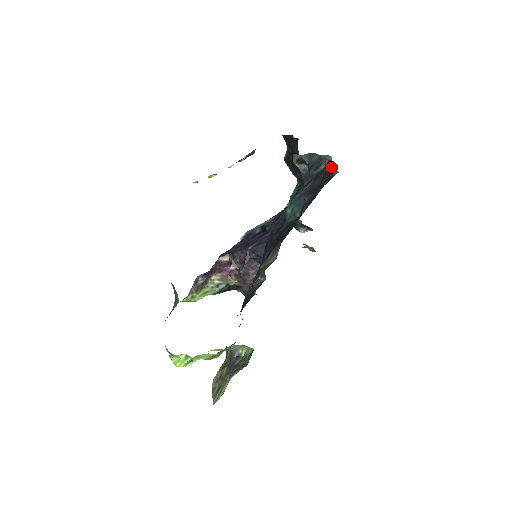
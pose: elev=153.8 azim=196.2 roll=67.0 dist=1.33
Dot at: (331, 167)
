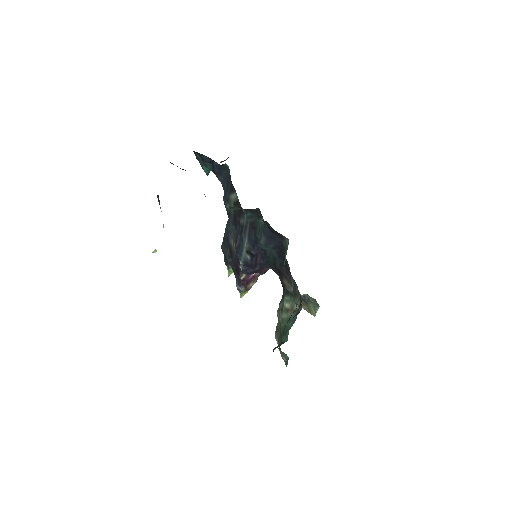
Dot at: (275, 231)
